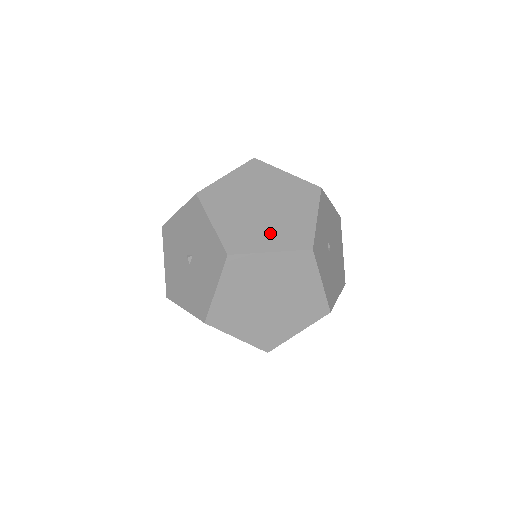
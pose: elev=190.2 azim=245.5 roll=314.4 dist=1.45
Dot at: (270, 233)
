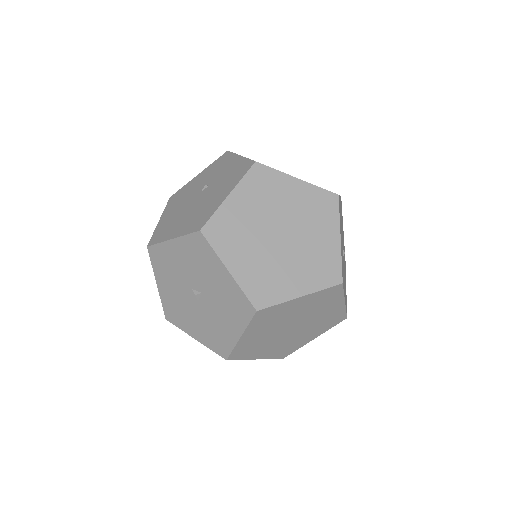
Dot at: (295, 271)
